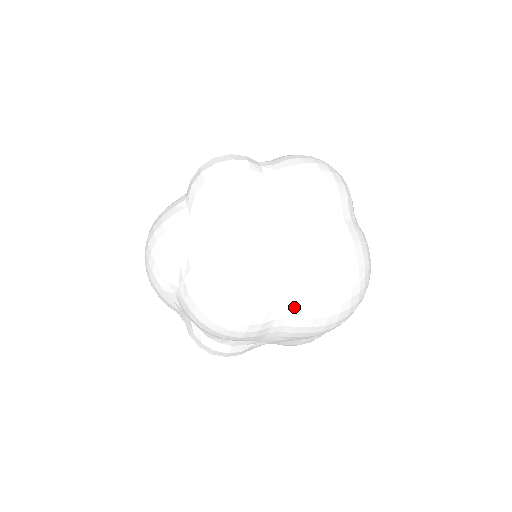
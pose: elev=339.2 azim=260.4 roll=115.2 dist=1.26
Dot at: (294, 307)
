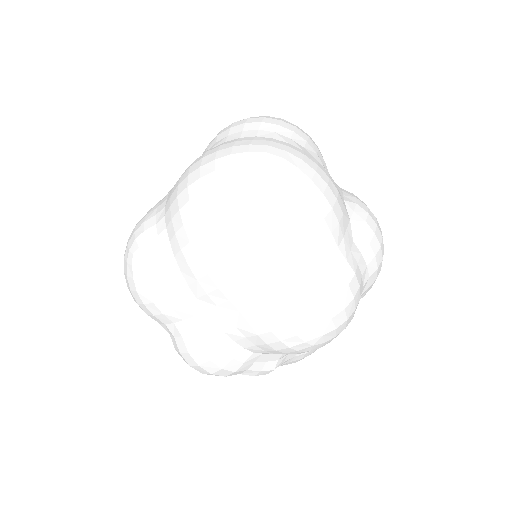
Dot at: (171, 238)
